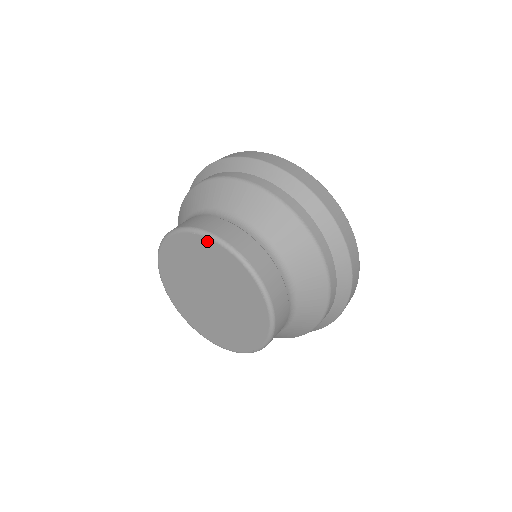
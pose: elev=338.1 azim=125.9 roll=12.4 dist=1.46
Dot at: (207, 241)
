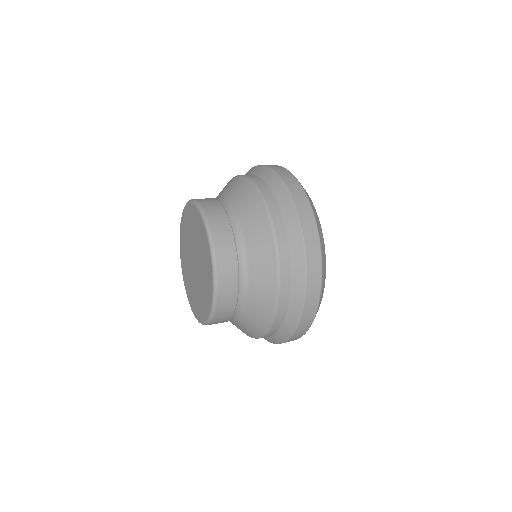
Dot at: (190, 206)
